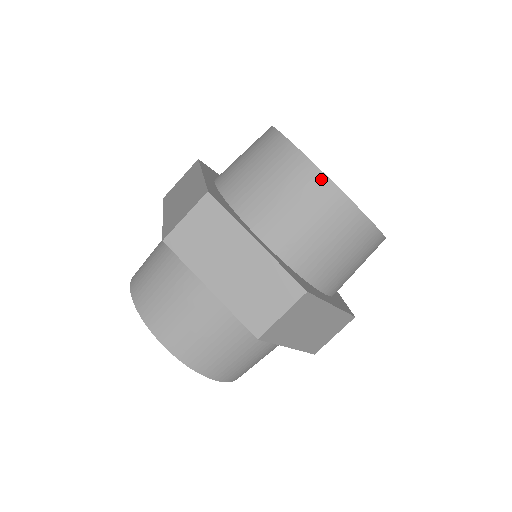
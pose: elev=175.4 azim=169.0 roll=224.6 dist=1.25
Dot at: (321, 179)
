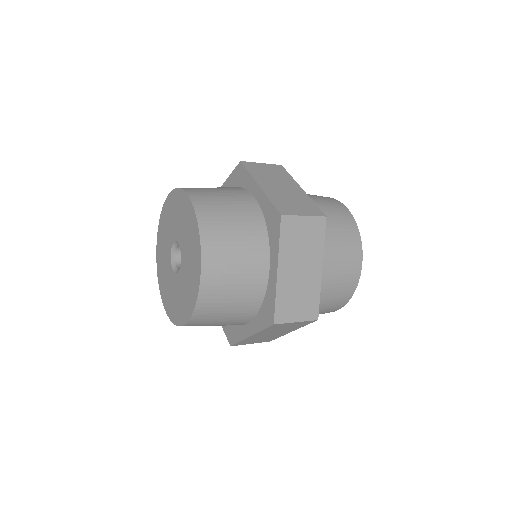
Dot at: (343, 206)
